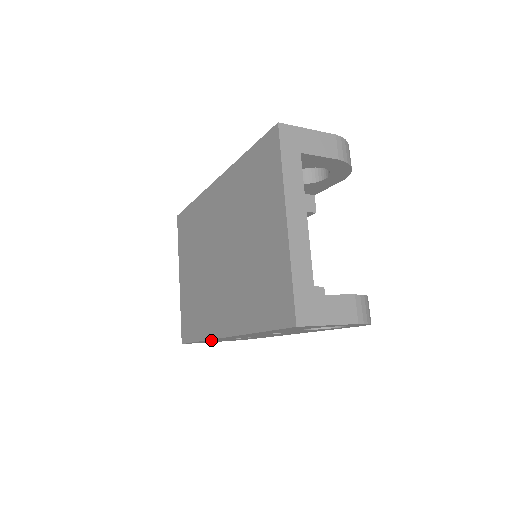
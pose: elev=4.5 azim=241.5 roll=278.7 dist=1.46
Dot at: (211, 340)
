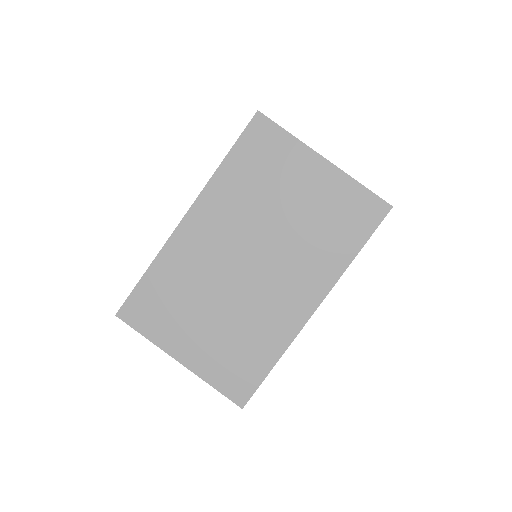
Dot at: occluded
